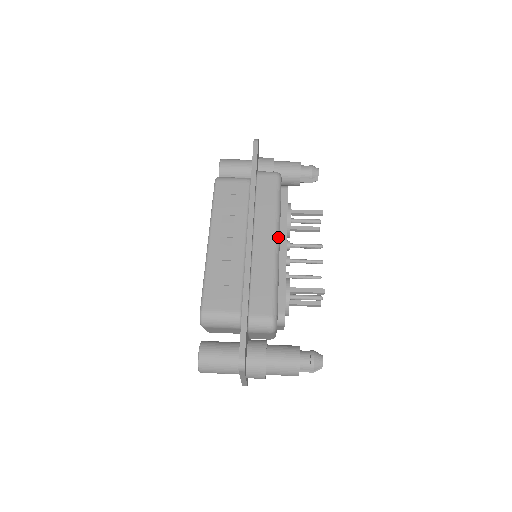
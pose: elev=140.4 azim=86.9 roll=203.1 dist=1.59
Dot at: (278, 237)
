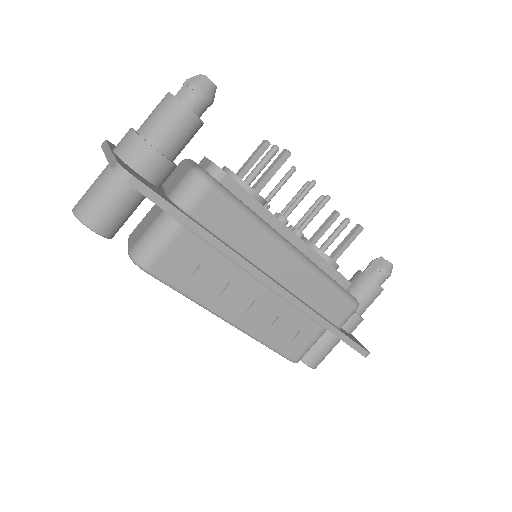
Dot at: (291, 247)
